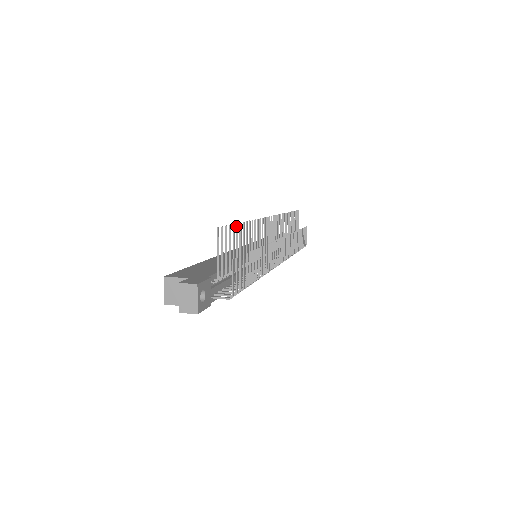
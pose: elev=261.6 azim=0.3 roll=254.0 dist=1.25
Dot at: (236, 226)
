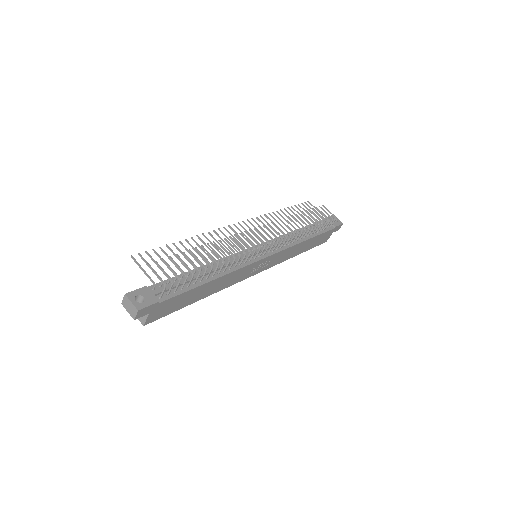
Dot at: (167, 247)
